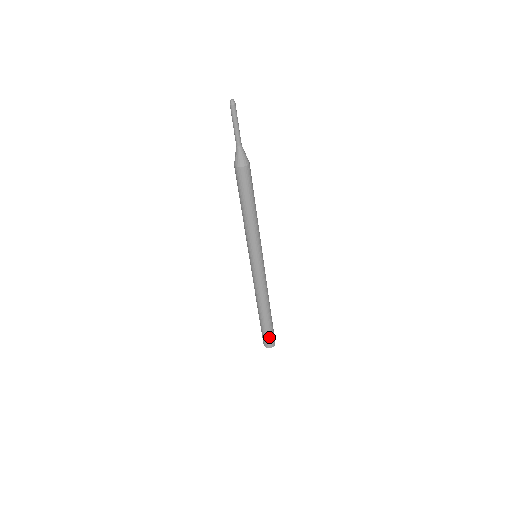
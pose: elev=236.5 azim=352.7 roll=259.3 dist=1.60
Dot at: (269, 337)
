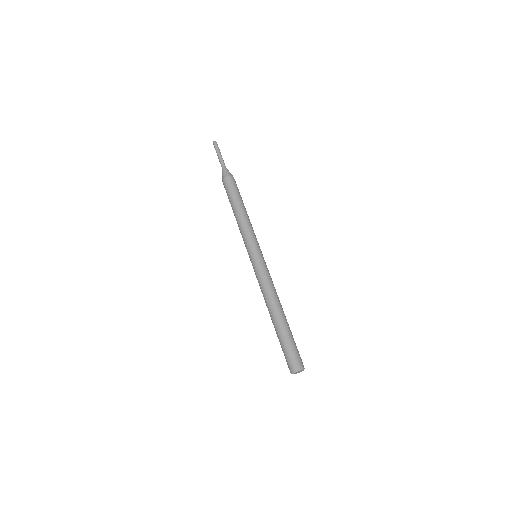
Dot at: (298, 351)
